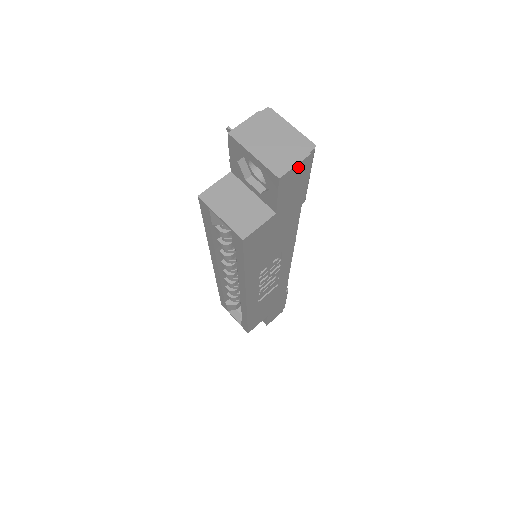
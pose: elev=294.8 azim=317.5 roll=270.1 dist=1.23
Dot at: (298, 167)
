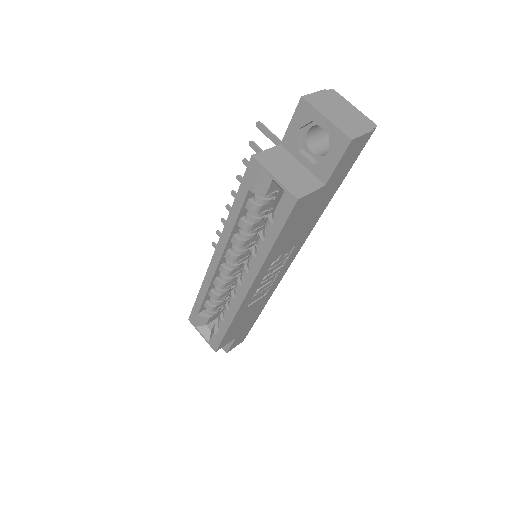
Dot at: (363, 138)
